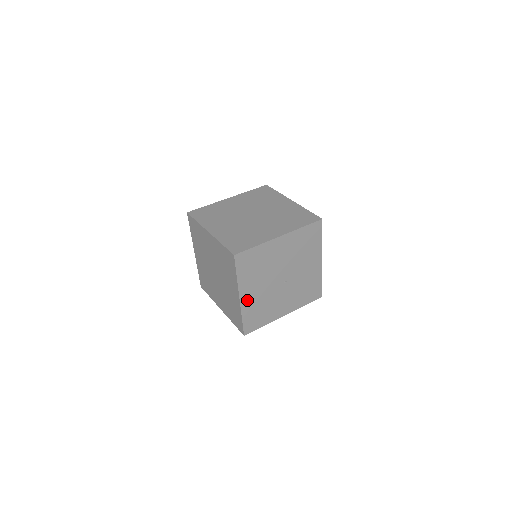
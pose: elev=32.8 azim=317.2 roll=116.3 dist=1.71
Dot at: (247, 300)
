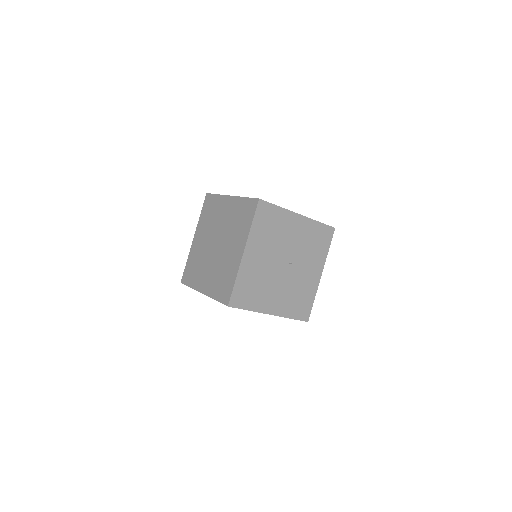
Dot at: (278, 308)
